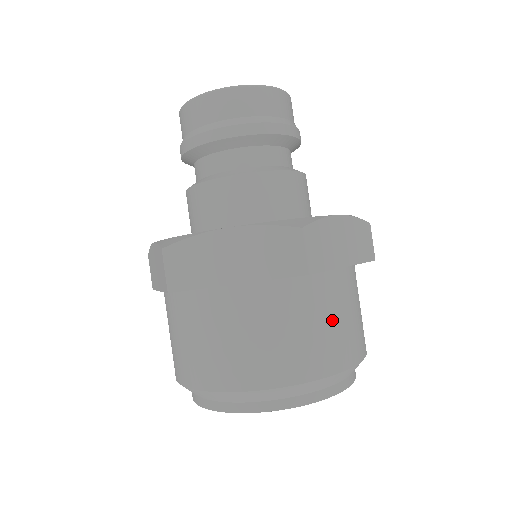
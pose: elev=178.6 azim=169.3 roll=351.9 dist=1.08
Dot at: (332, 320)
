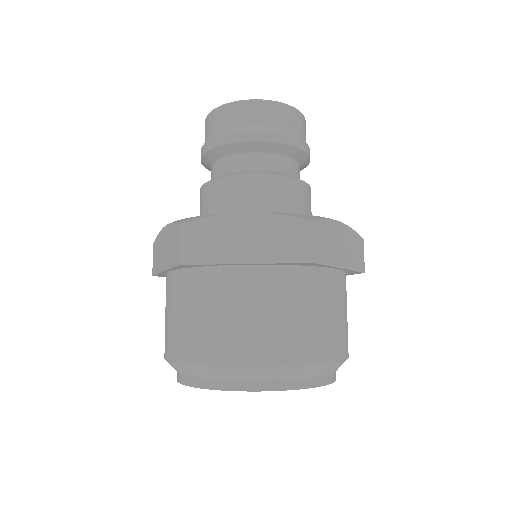
Dot at: (221, 313)
